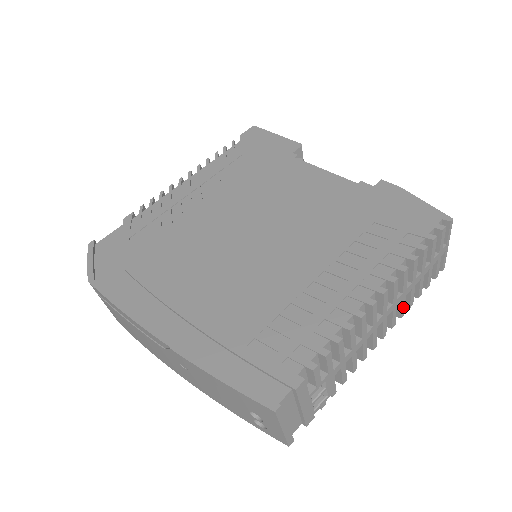
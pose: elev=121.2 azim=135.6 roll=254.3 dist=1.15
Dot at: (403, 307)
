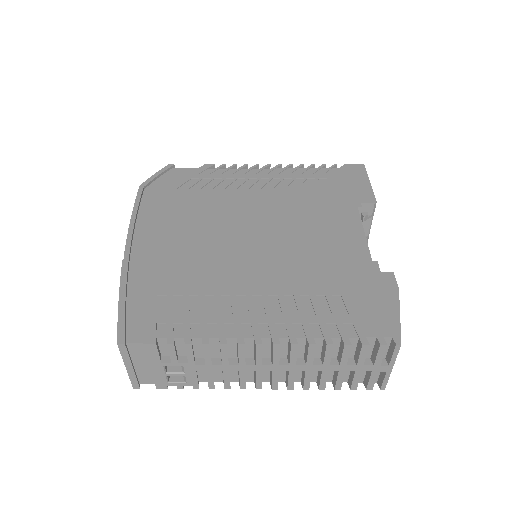
Dot at: (307, 380)
